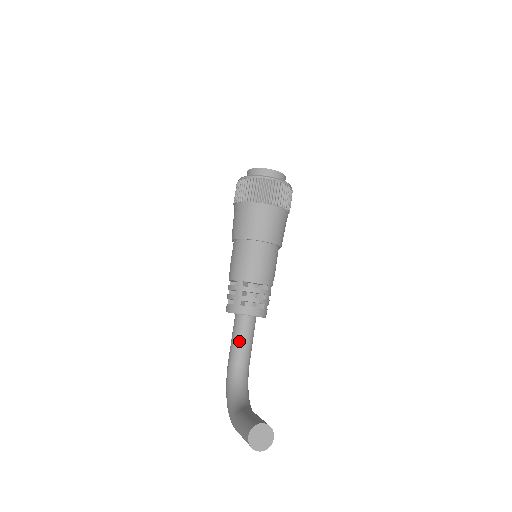
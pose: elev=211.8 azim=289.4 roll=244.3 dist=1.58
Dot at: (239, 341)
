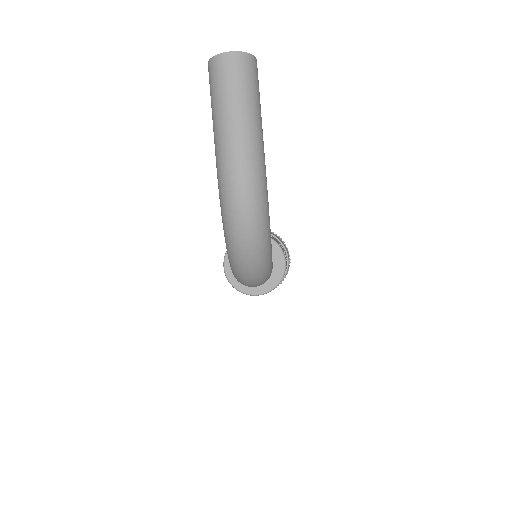
Dot at: occluded
